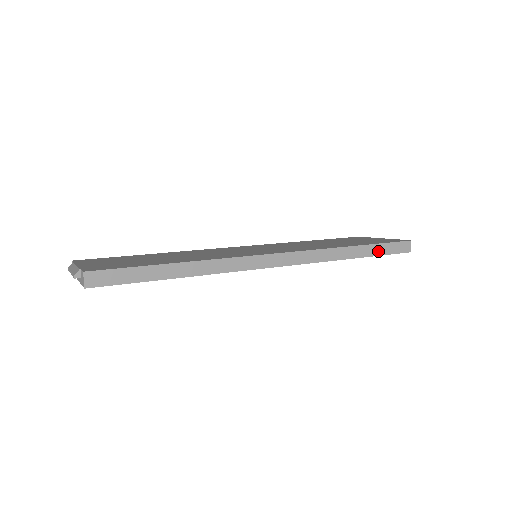
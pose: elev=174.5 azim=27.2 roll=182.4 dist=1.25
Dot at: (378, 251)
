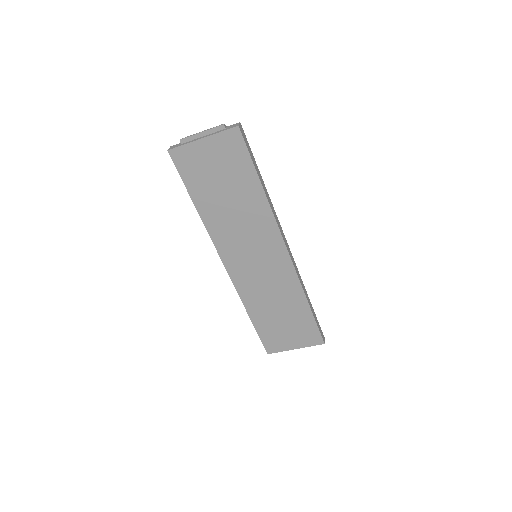
Dot at: (315, 318)
